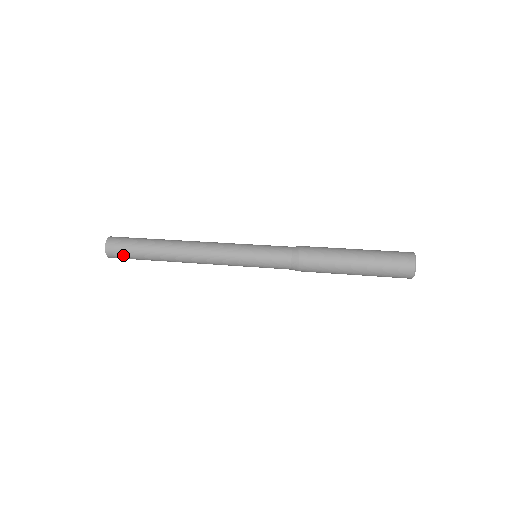
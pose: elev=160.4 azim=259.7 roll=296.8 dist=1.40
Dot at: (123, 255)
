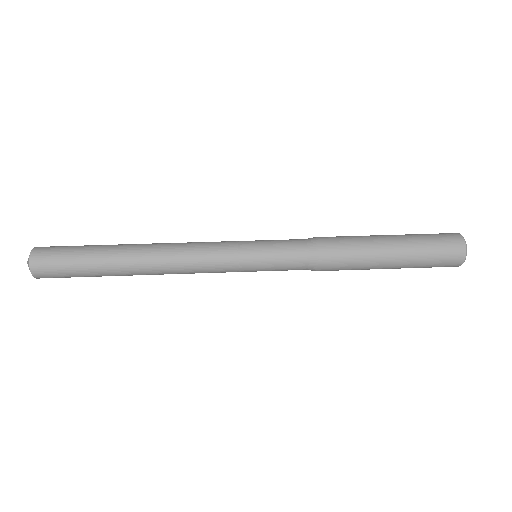
Dot at: occluded
